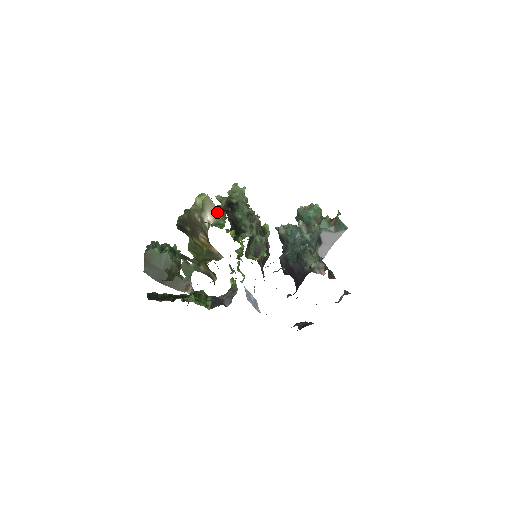
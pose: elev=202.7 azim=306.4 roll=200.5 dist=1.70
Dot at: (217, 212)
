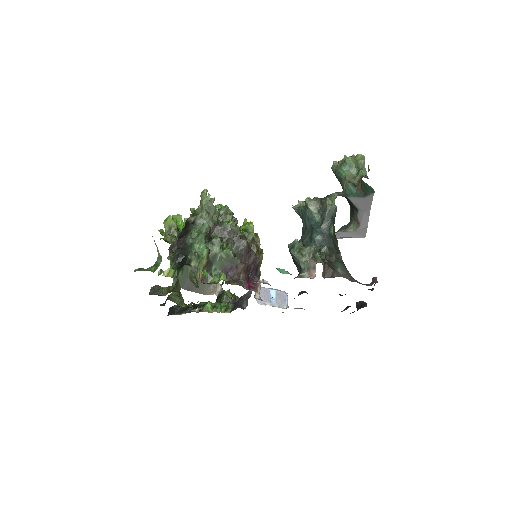
Dot at: (157, 249)
